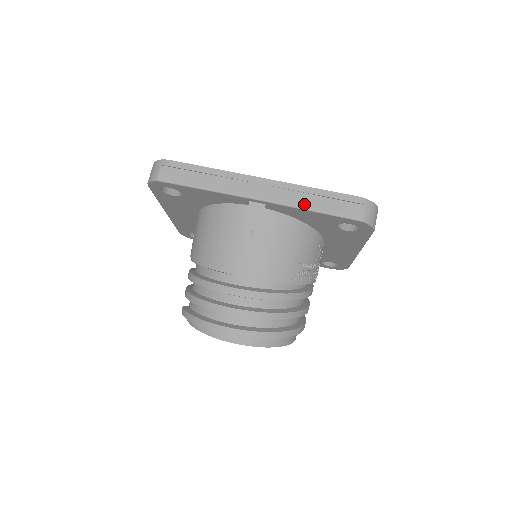
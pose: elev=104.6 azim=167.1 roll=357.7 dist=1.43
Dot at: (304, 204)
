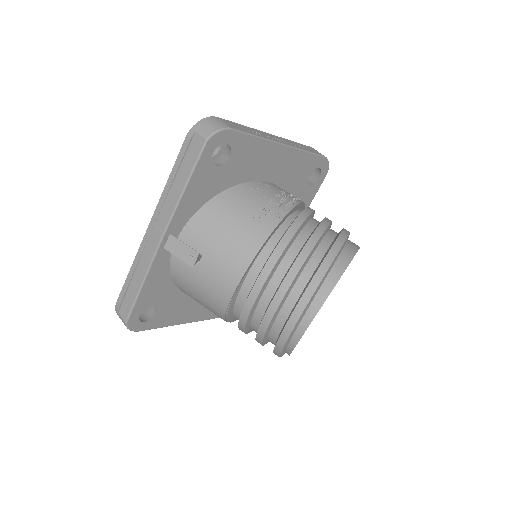
Dot at: (176, 196)
